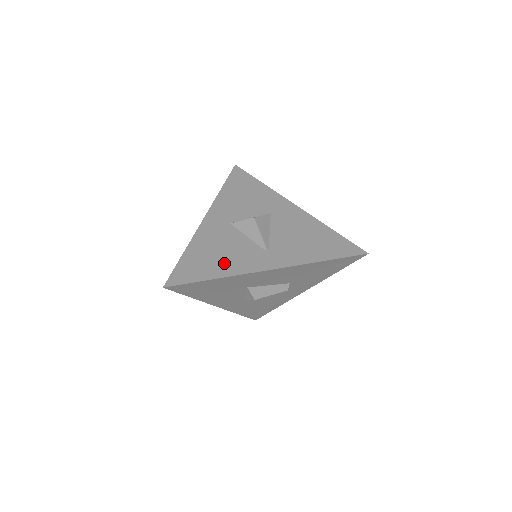
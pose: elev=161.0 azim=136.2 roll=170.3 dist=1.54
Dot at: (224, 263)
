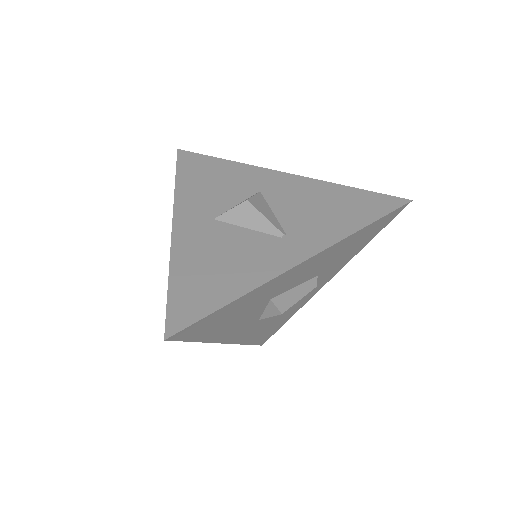
Dot at: (237, 273)
